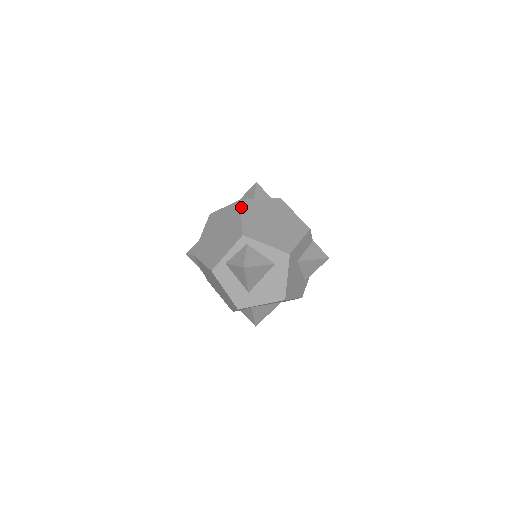
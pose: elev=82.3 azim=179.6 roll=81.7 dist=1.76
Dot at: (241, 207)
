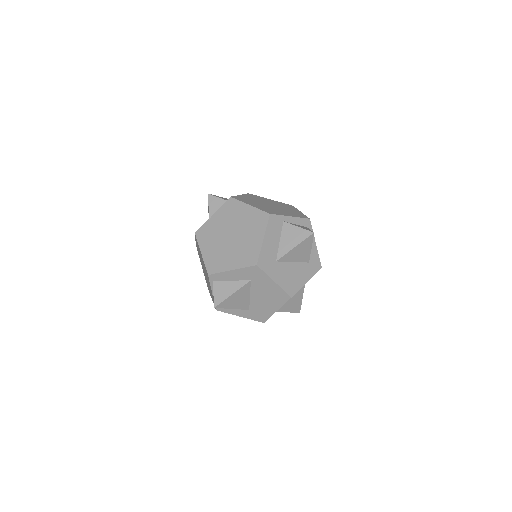
Dot at: (297, 209)
